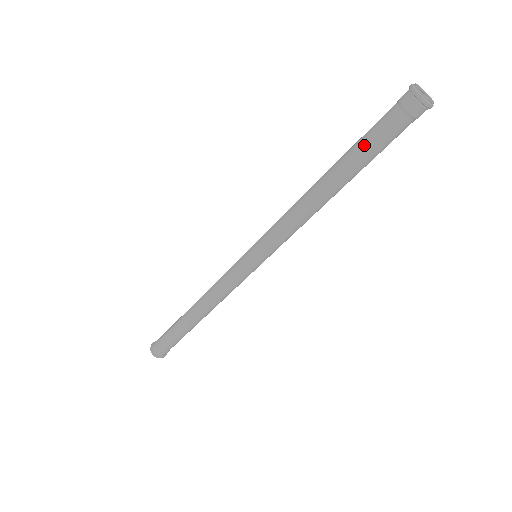
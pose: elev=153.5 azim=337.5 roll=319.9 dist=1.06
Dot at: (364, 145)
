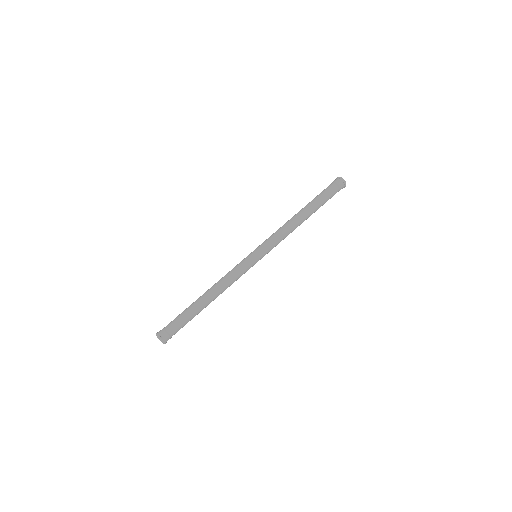
Dot at: (321, 198)
